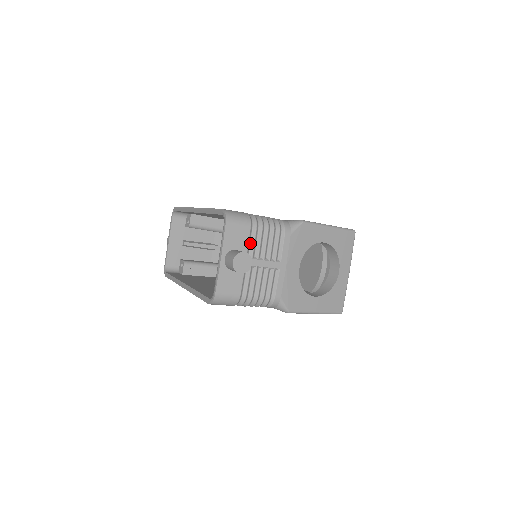
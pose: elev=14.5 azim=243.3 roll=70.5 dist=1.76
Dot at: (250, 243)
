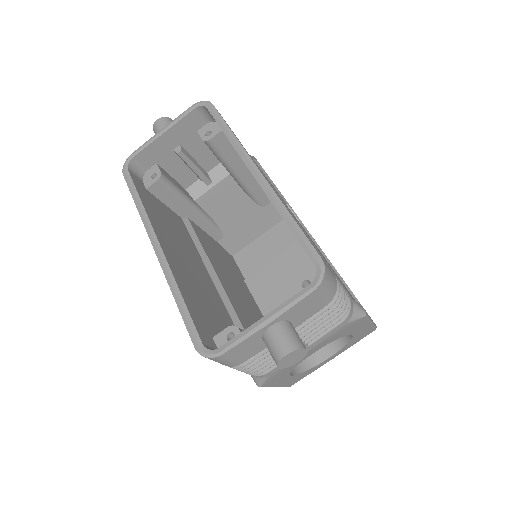
Dot at: (308, 317)
